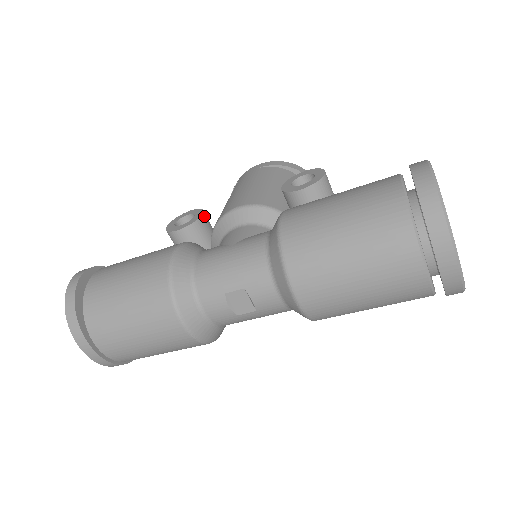
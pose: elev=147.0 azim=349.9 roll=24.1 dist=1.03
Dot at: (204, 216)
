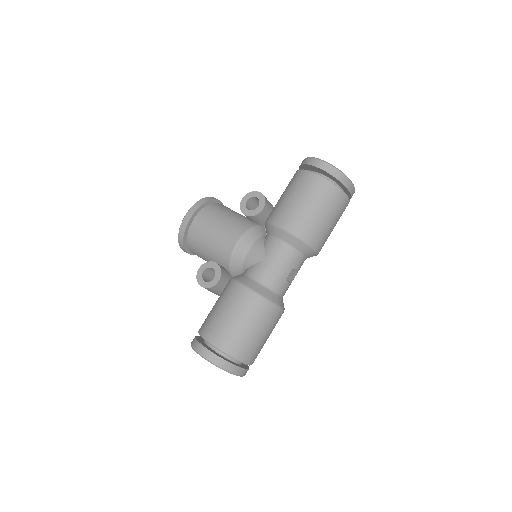
Dot at: (216, 263)
